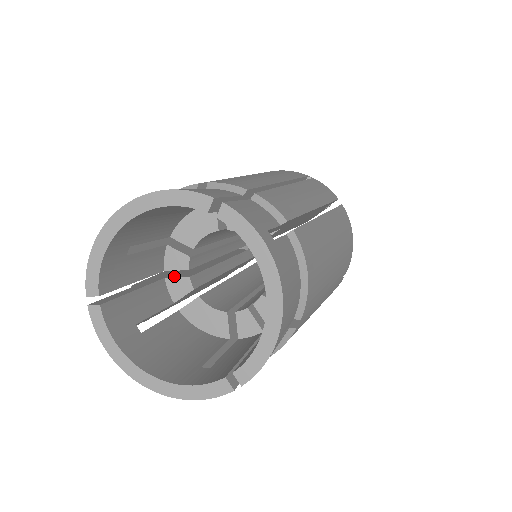
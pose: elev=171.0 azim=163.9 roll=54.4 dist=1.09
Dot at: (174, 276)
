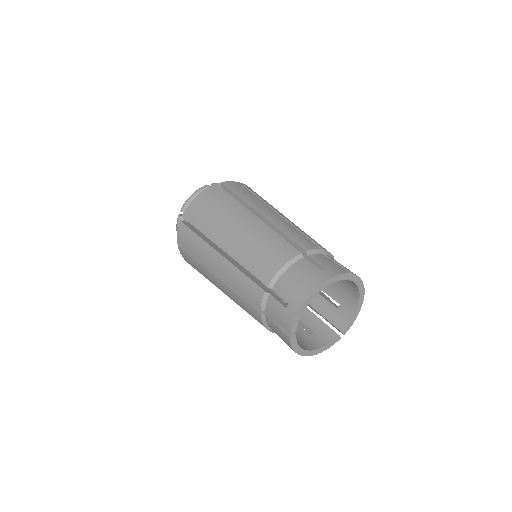
Dot at: occluded
